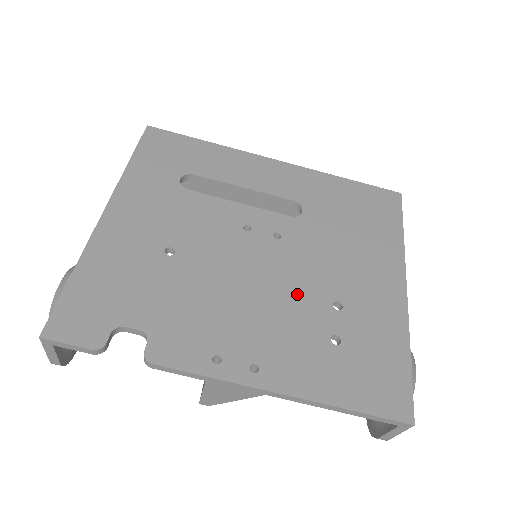
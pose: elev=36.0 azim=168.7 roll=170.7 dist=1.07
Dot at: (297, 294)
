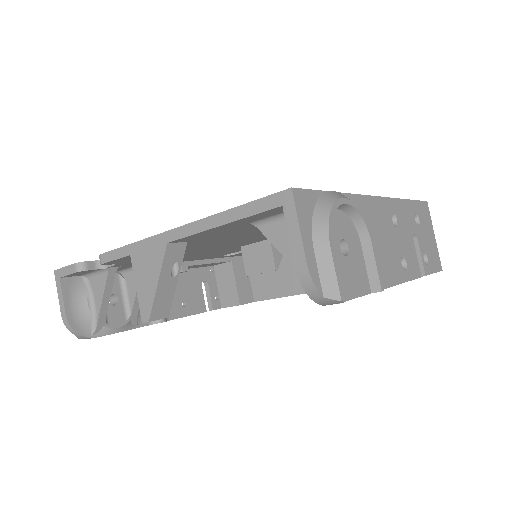
Dot at: occluded
